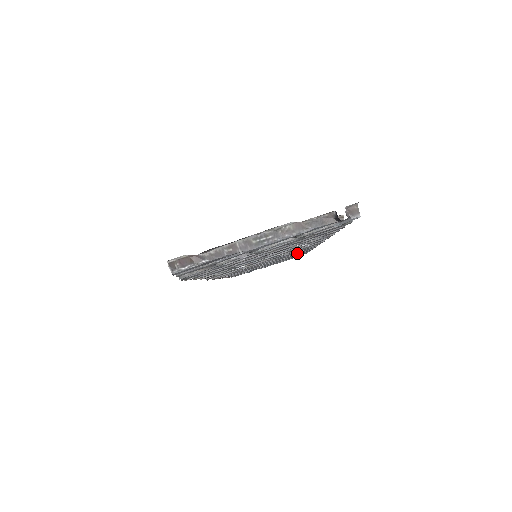
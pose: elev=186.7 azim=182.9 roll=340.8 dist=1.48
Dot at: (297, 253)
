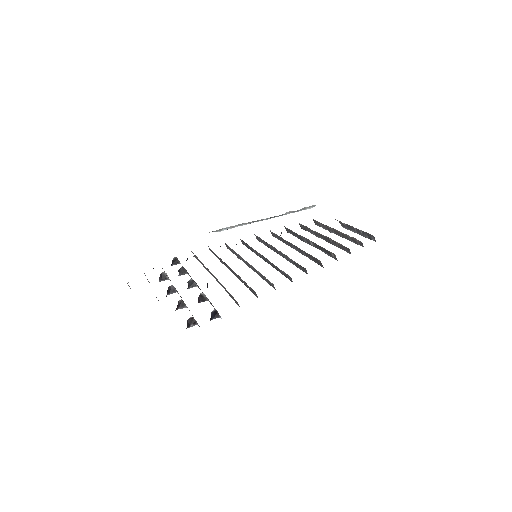
Dot at: occluded
